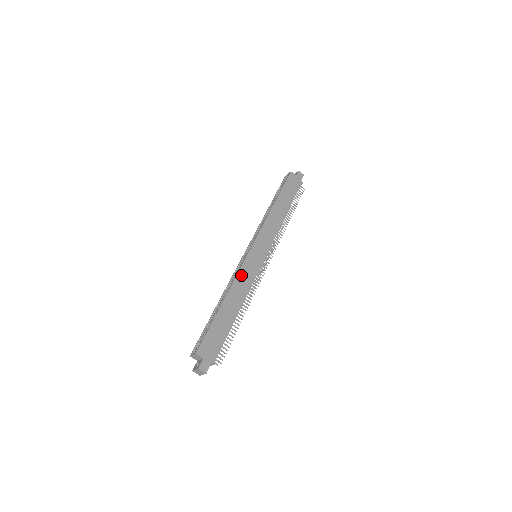
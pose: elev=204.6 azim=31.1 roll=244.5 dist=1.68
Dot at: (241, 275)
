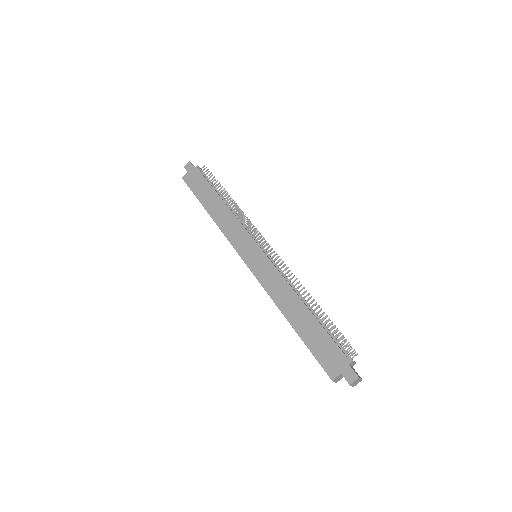
Dot at: (268, 286)
